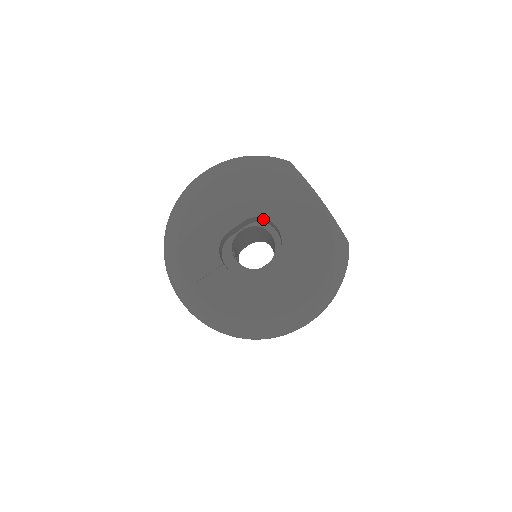
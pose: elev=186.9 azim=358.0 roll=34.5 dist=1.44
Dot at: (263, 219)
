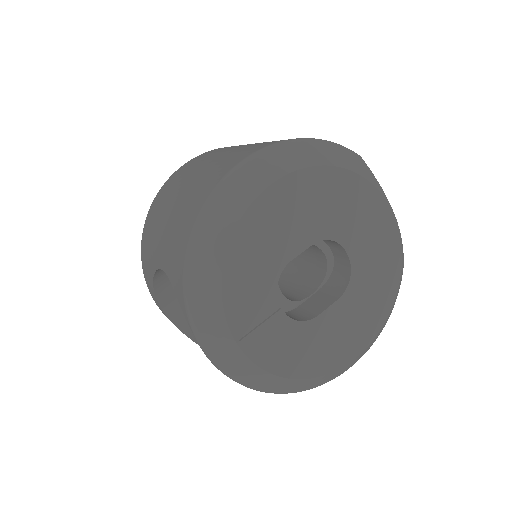
Dot at: occluded
